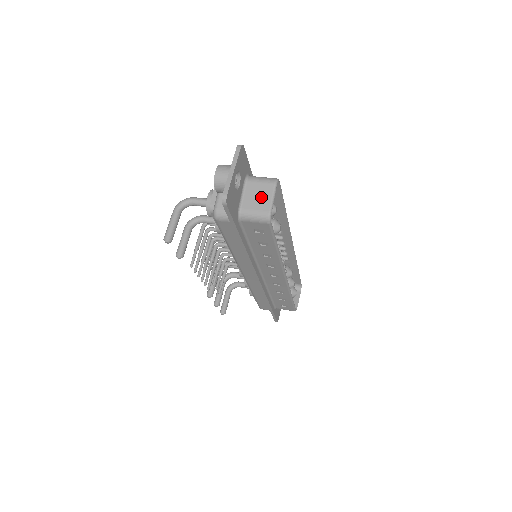
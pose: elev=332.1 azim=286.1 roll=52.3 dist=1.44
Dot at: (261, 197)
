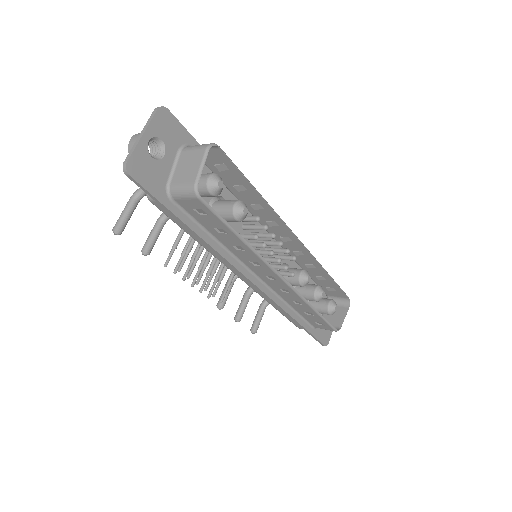
Dot at: (190, 167)
